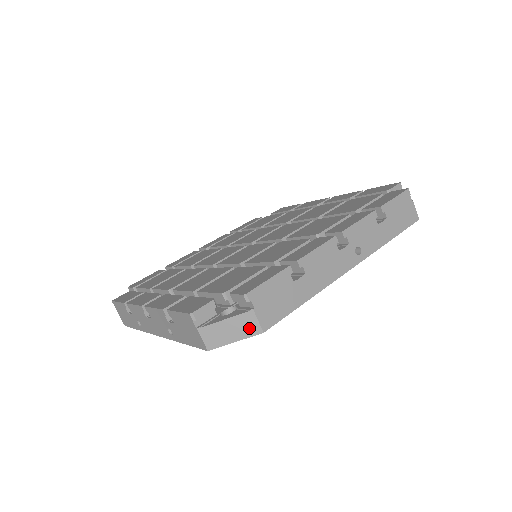
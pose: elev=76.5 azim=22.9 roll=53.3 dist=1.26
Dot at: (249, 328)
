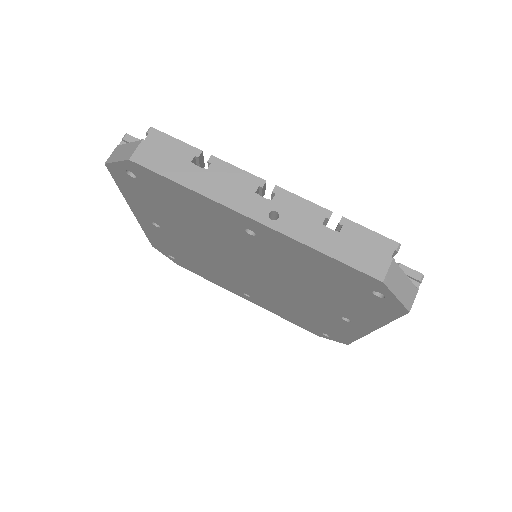
Dot at: (129, 153)
